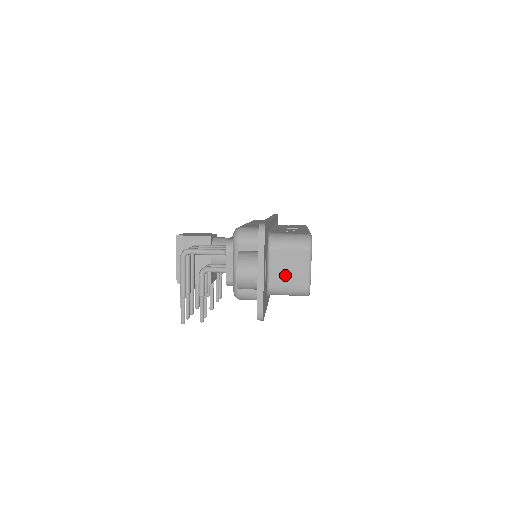
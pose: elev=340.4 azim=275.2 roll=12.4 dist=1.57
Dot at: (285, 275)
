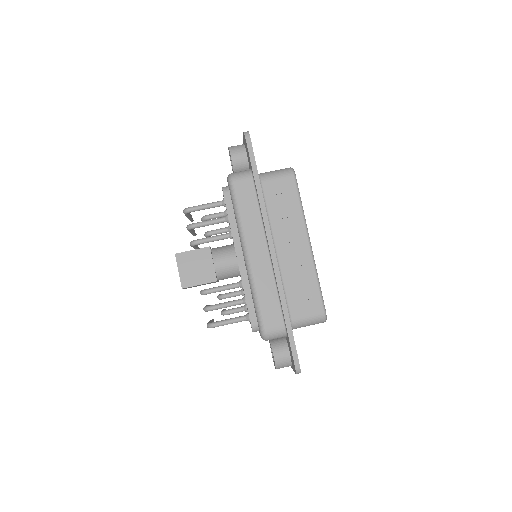
Dot at: occluded
